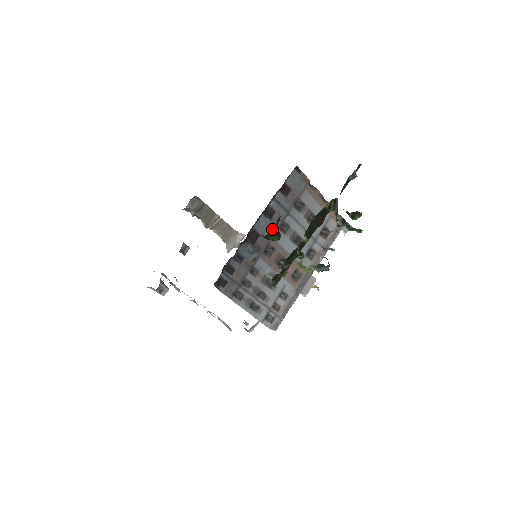
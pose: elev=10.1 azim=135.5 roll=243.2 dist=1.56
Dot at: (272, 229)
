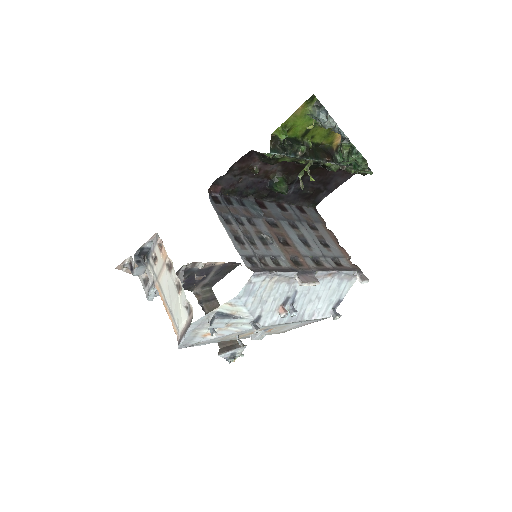
Dot at: (281, 217)
